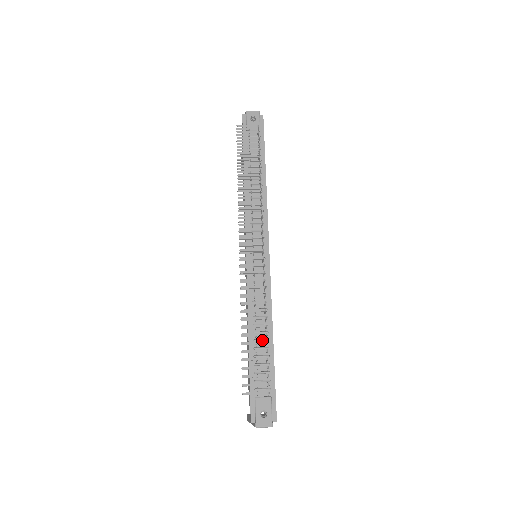
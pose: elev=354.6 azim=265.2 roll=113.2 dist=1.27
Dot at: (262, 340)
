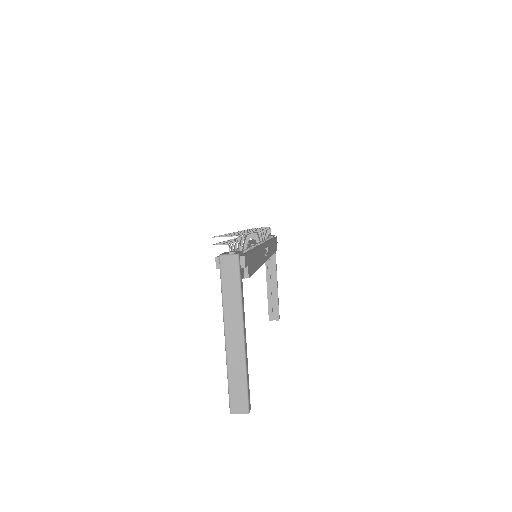
Dot at: occluded
